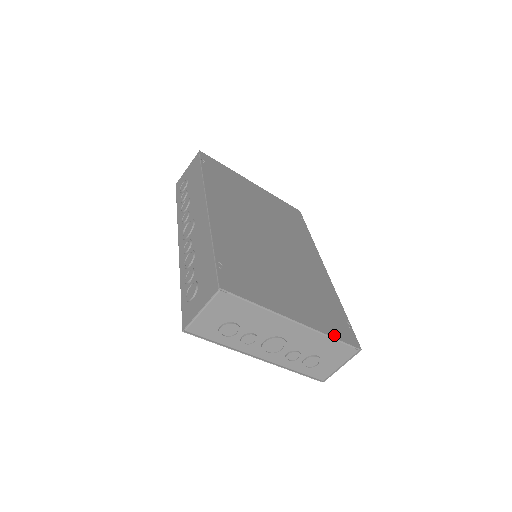
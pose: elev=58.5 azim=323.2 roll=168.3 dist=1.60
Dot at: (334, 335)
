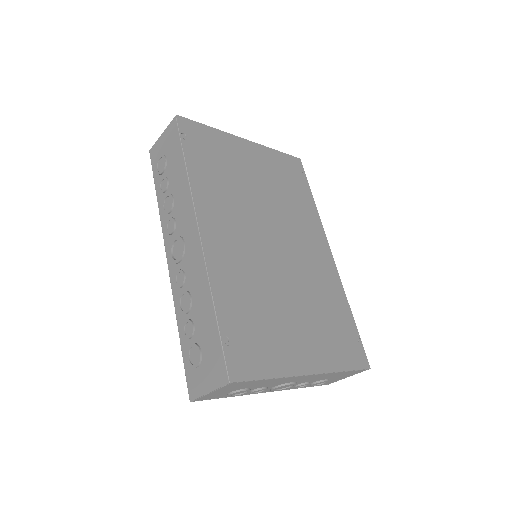
Dot at: (345, 367)
